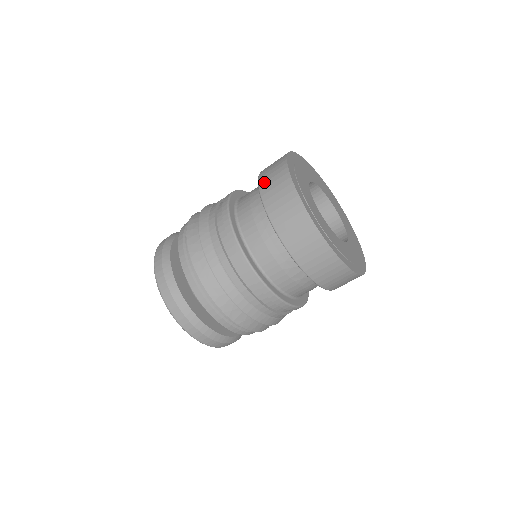
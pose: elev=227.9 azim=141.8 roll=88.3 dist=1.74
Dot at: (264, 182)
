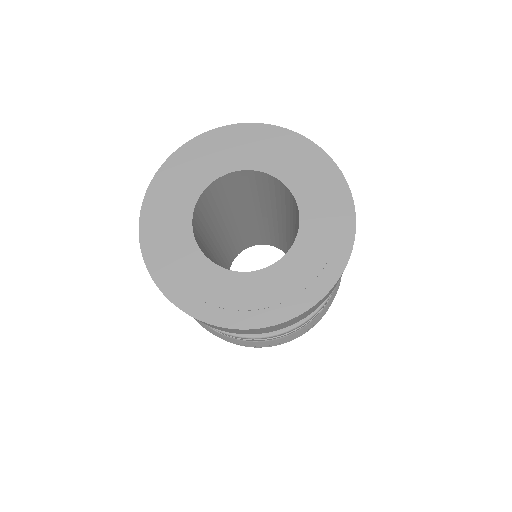
Dot at: occluded
